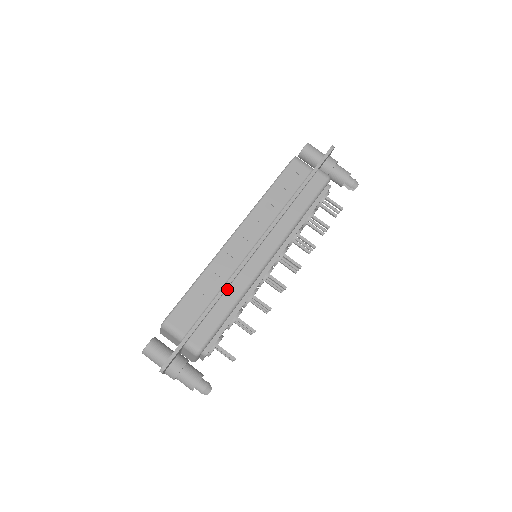
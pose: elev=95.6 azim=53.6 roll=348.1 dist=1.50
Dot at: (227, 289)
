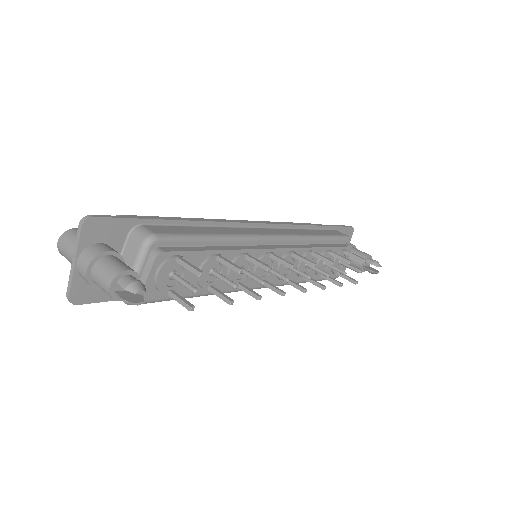
Dot at: (216, 227)
